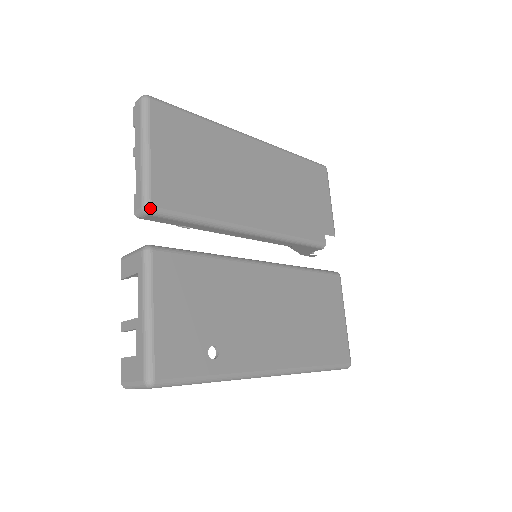
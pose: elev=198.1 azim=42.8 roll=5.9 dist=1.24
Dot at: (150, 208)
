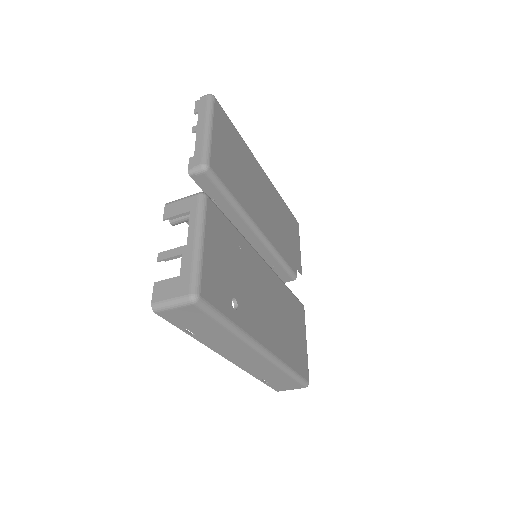
Dot at: (208, 167)
